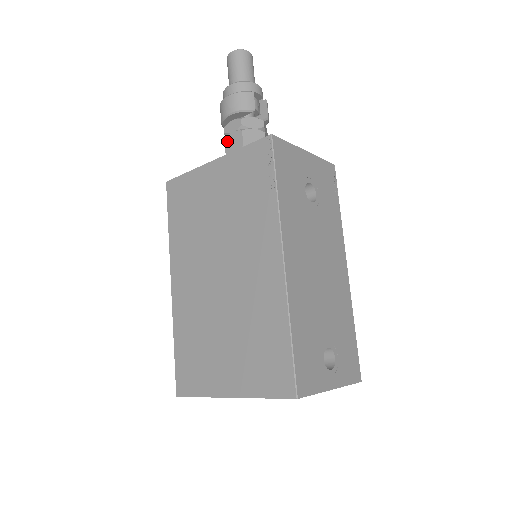
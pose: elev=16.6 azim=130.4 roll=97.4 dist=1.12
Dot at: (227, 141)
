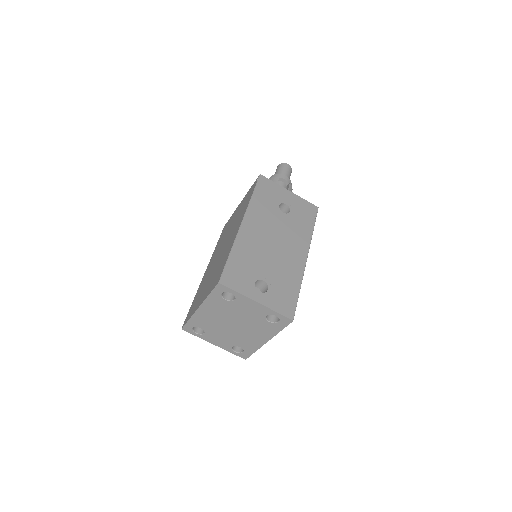
Dot at: occluded
